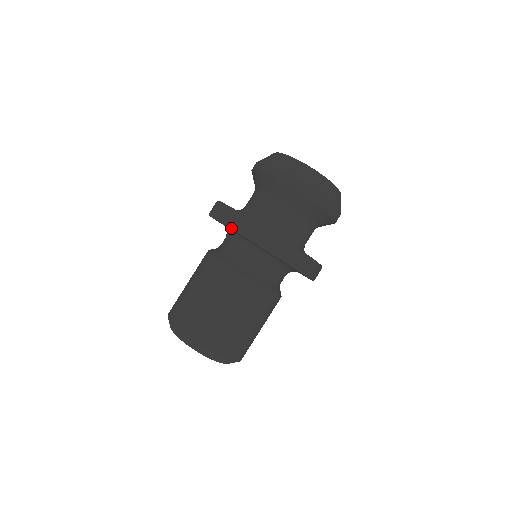
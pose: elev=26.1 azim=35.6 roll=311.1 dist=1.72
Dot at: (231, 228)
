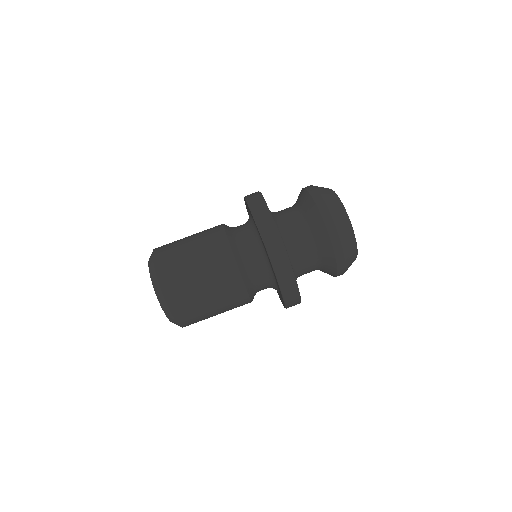
Dot at: (257, 225)
